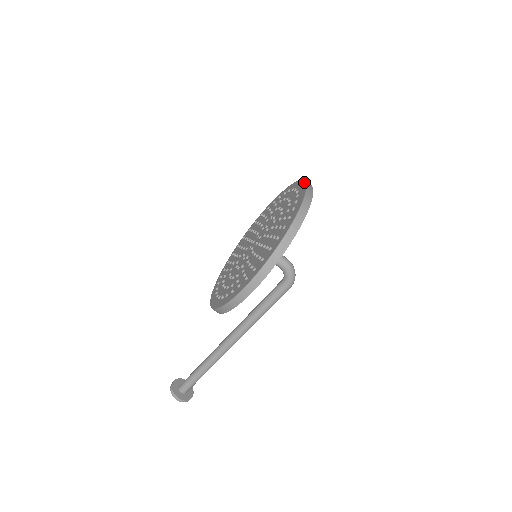
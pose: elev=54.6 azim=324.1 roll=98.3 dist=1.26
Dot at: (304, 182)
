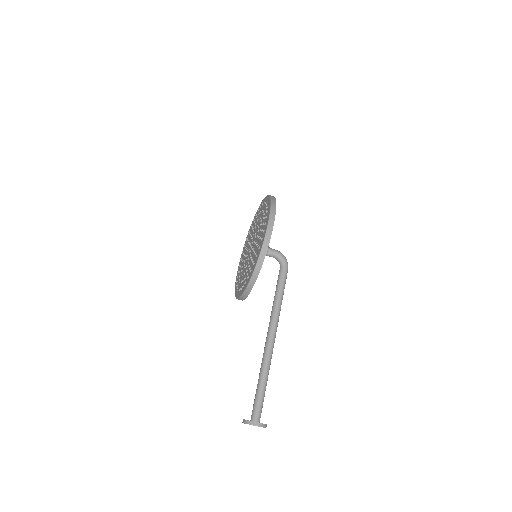
Dot at: (259, 206)
